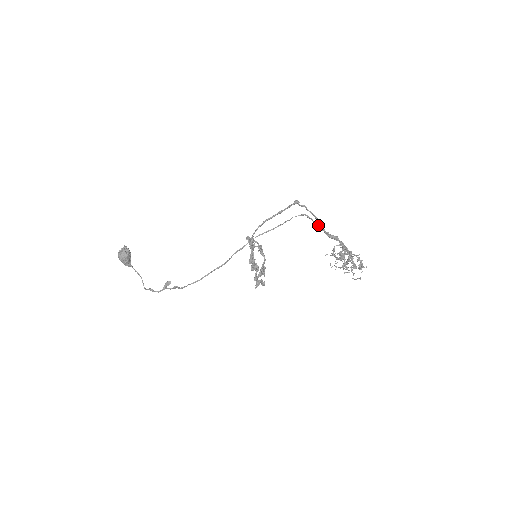
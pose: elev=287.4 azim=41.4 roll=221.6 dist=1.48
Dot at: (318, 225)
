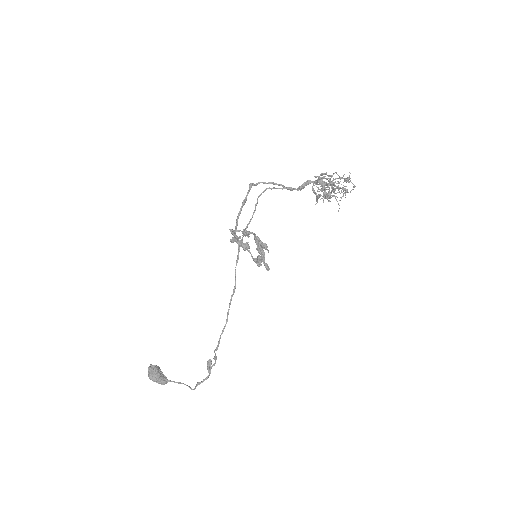
Dot at: (285, 188)
